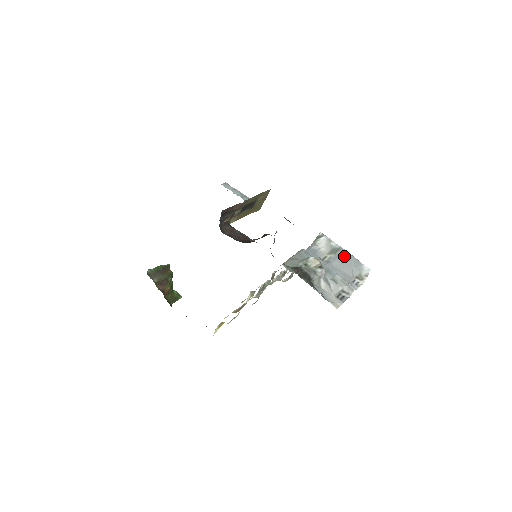
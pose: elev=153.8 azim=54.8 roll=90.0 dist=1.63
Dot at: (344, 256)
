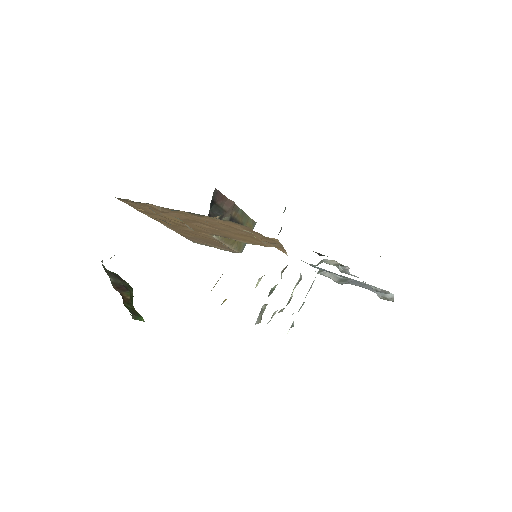
Dot at: (358, 282)
